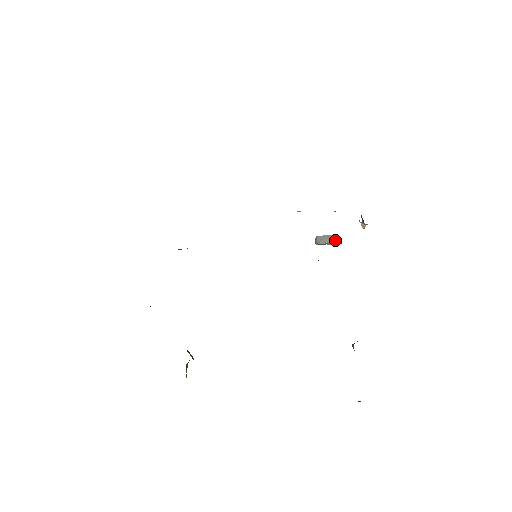
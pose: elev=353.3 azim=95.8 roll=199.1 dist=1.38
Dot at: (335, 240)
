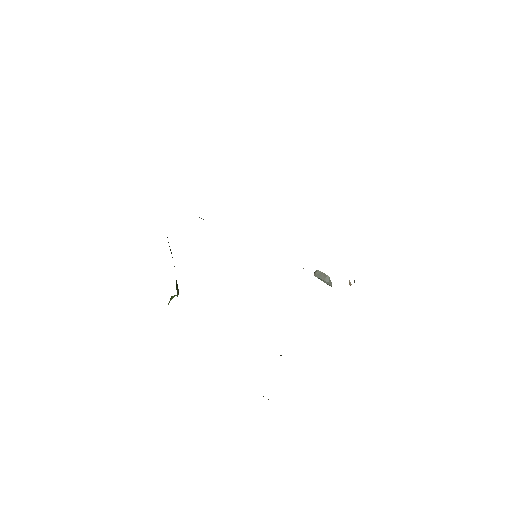
Dot at: (328, 281)
